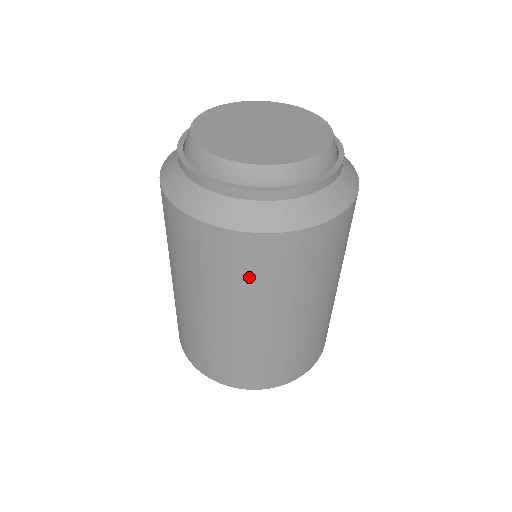
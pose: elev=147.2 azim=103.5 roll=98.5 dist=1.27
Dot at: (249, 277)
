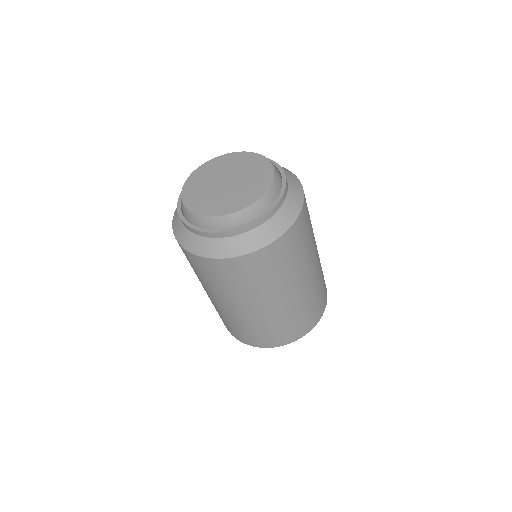
Dot at: (260, 277)
